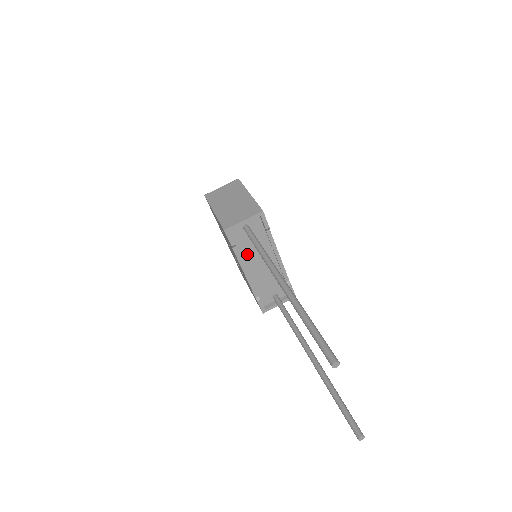
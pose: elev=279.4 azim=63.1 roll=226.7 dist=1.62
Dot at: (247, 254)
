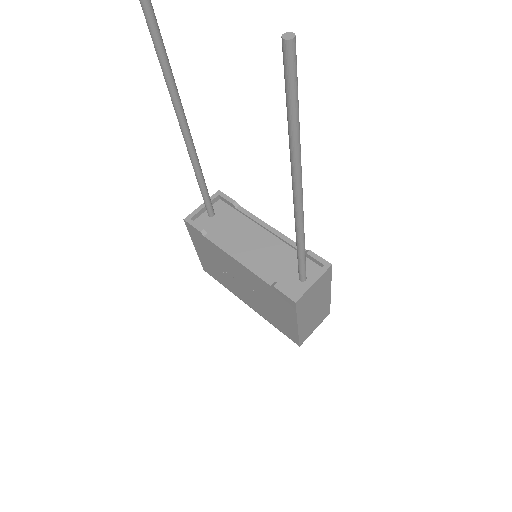
Dot at: (229, 240)
